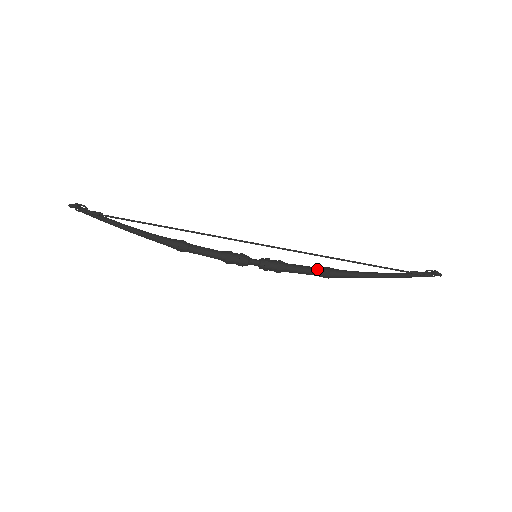
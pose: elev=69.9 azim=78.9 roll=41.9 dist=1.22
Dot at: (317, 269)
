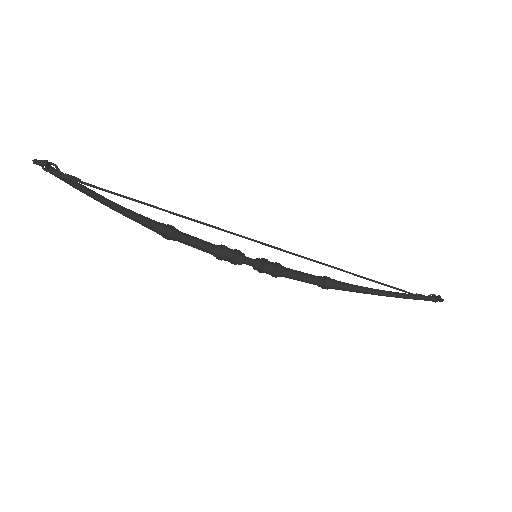
Dot at: (317, 278)
